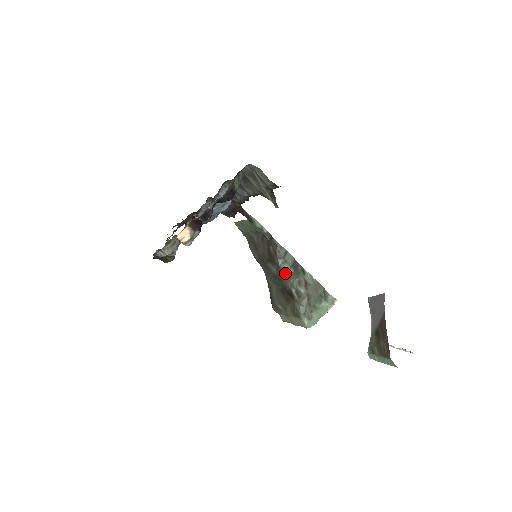
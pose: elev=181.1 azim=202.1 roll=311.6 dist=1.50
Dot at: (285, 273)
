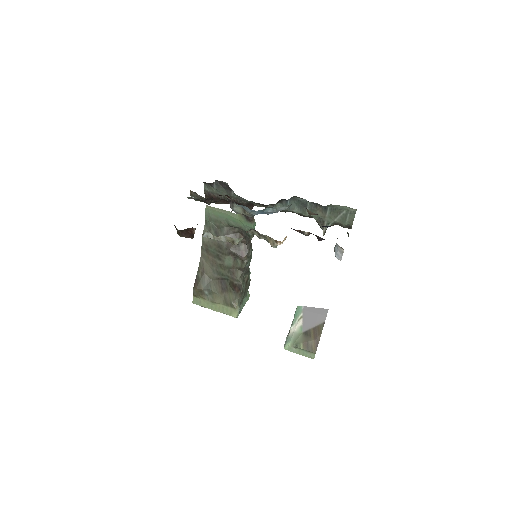
Dot at: (244, 270)
